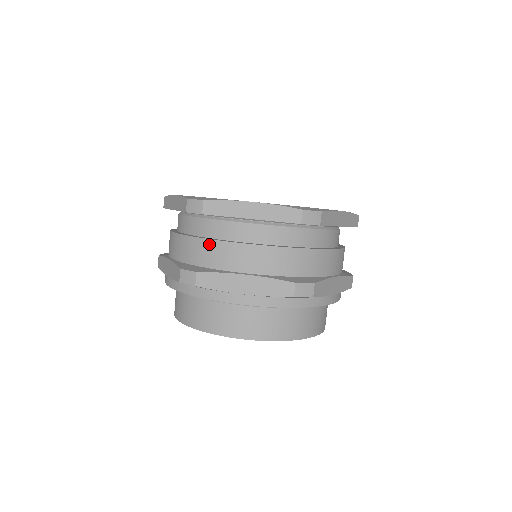
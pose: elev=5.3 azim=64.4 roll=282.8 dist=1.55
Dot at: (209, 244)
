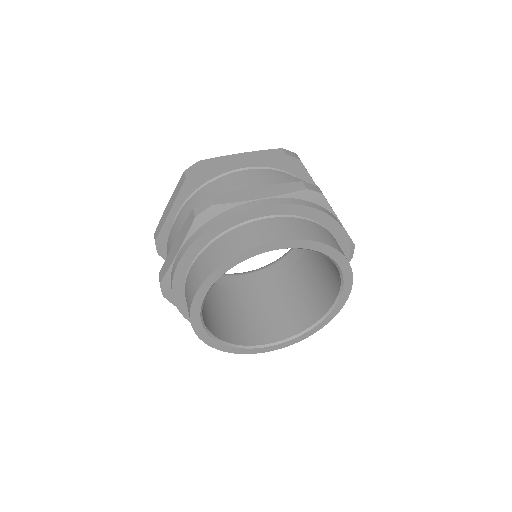
Dot at: (214, 188)
